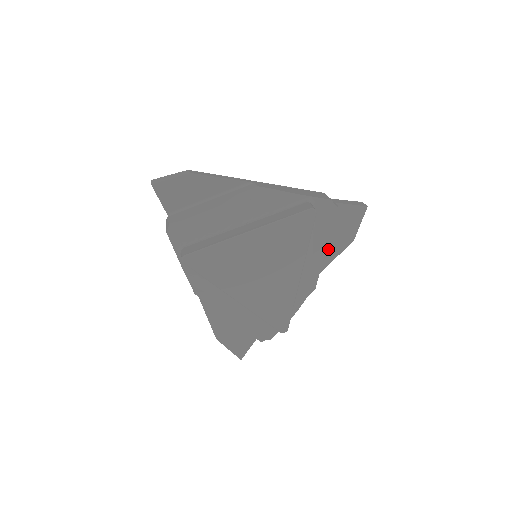
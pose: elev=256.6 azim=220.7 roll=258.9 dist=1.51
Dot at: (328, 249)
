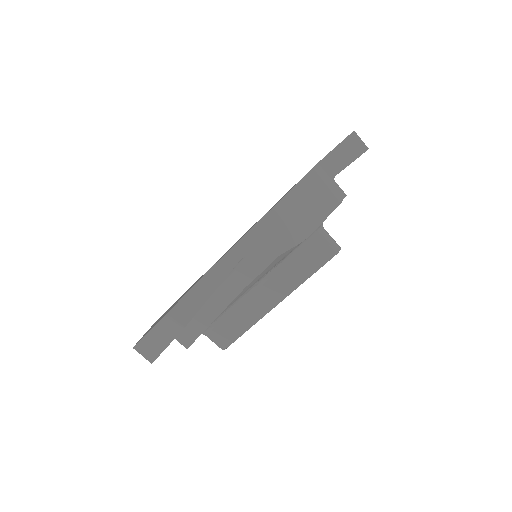
Dot at: occluded
